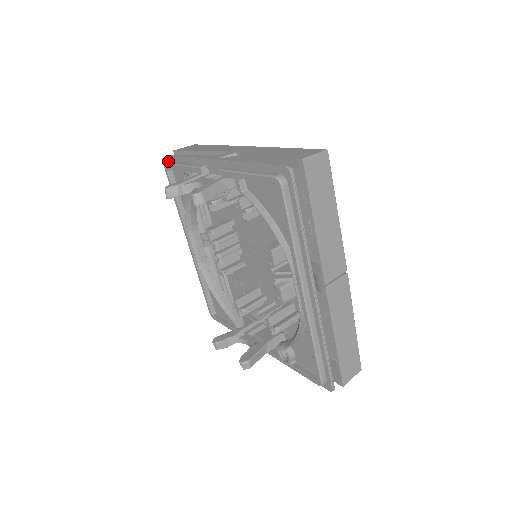
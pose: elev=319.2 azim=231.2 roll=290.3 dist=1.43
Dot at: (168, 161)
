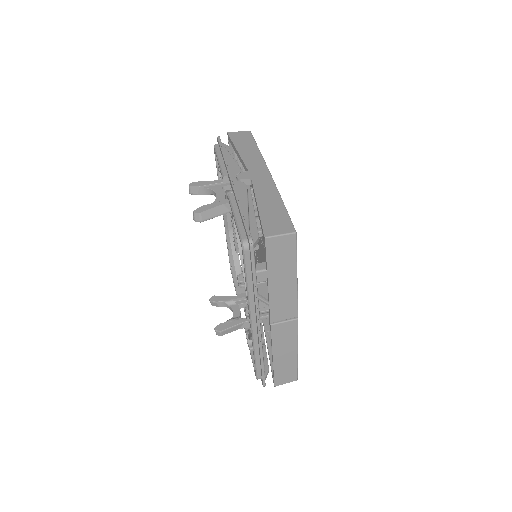
Dot at: (218, 143)
